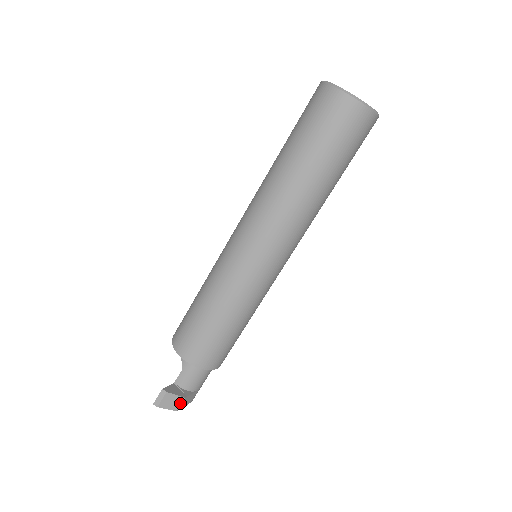
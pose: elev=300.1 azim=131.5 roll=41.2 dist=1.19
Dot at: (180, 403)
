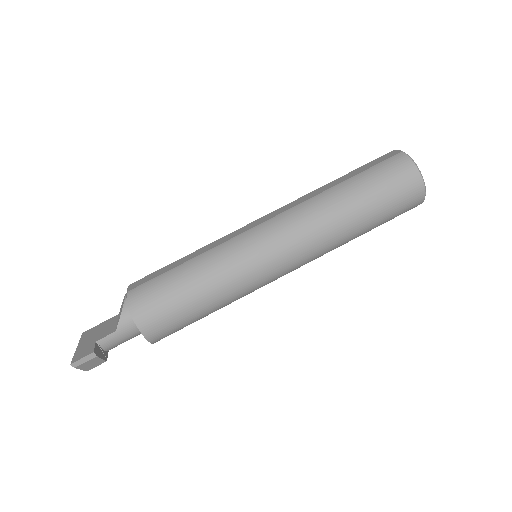
Dot at: (97, 365)
